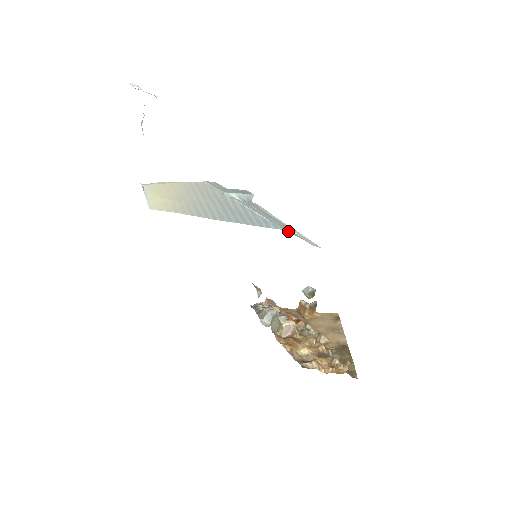
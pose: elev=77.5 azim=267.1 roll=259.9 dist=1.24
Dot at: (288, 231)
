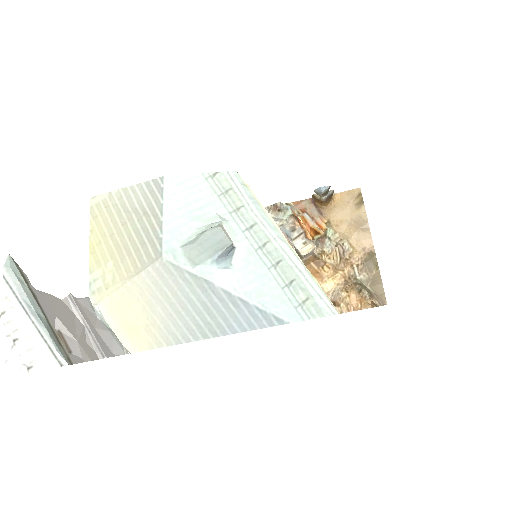
Dot at: (295, 318)
